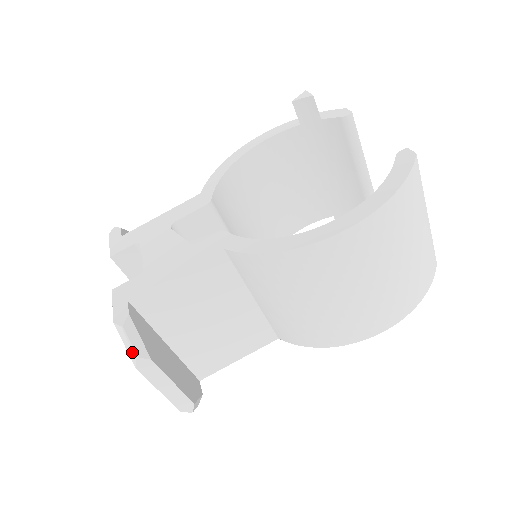
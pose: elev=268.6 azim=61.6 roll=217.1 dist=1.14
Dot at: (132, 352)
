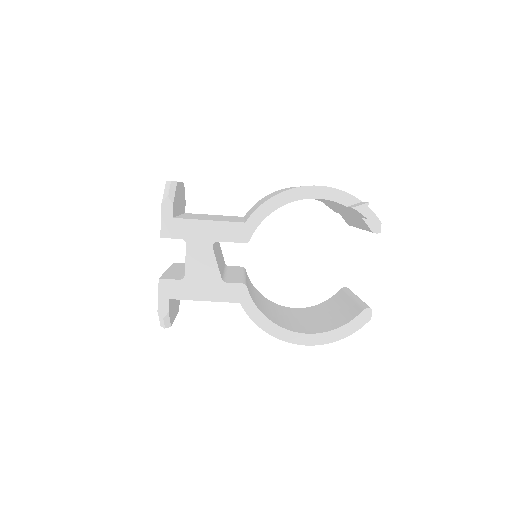
Dot at: (163, 325)
